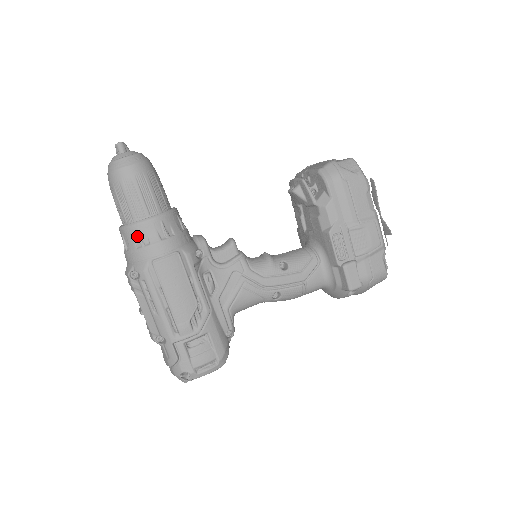
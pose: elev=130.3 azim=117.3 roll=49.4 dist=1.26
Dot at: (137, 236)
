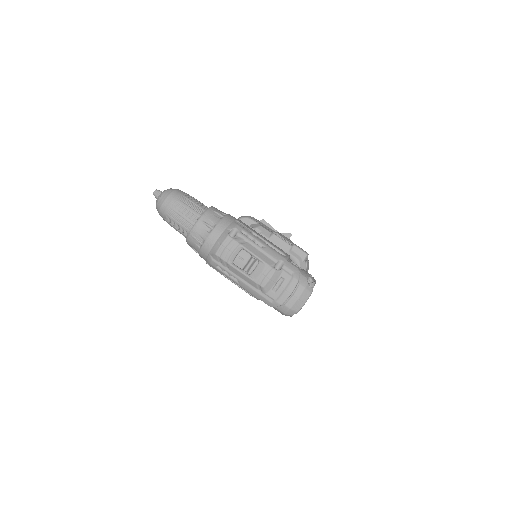
Dot at: (215, 214)
